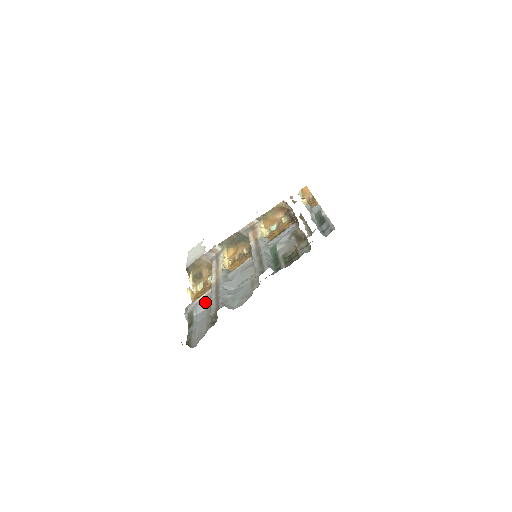
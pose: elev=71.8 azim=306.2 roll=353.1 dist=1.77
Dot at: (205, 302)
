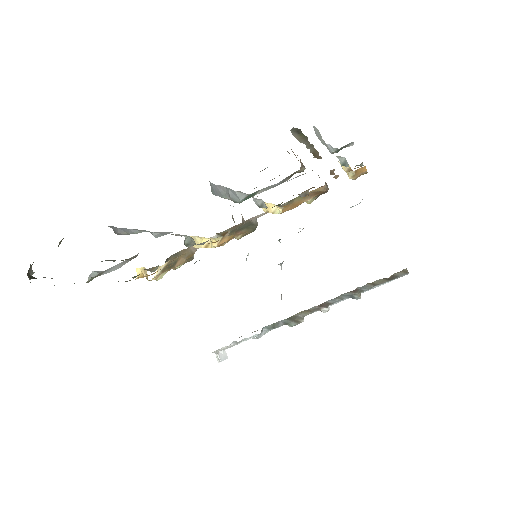
Dot at: (126, 260)
